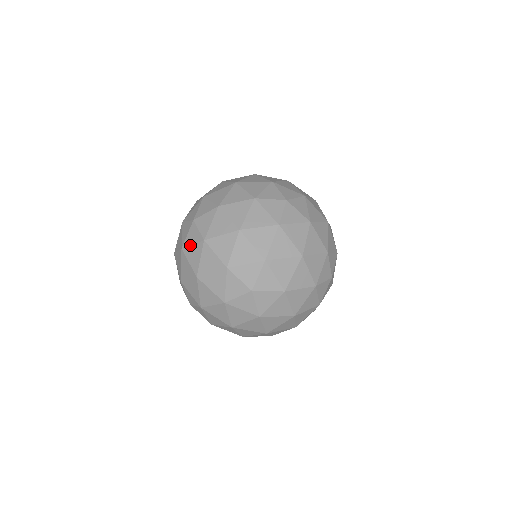
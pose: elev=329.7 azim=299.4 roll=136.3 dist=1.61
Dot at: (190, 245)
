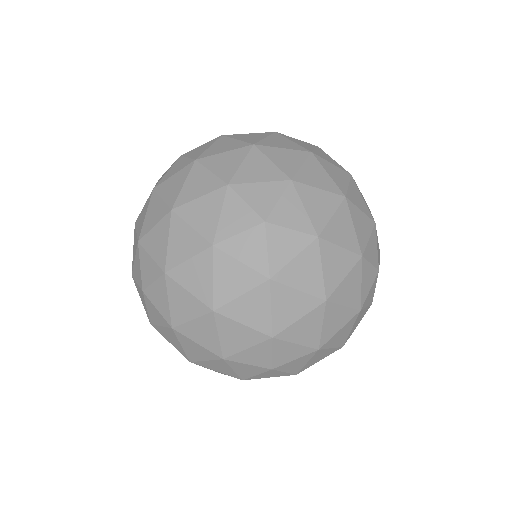
Dot at: occluded
